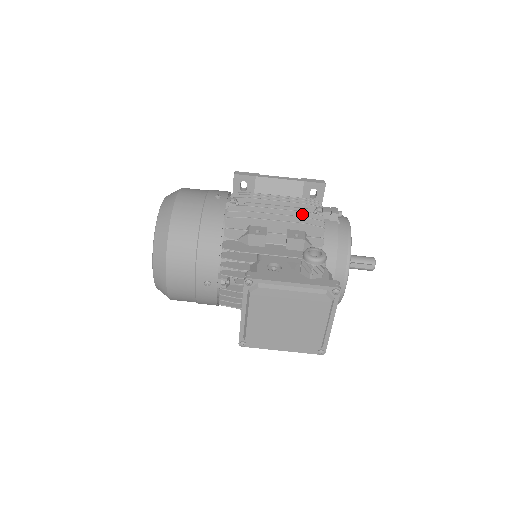
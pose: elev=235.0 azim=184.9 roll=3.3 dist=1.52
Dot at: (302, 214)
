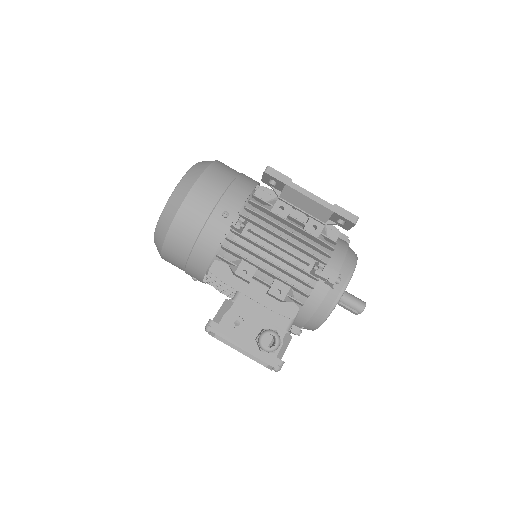
Dot at: (298, 268)
